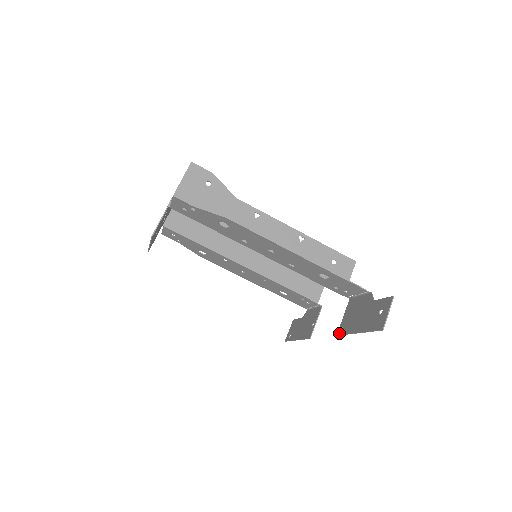
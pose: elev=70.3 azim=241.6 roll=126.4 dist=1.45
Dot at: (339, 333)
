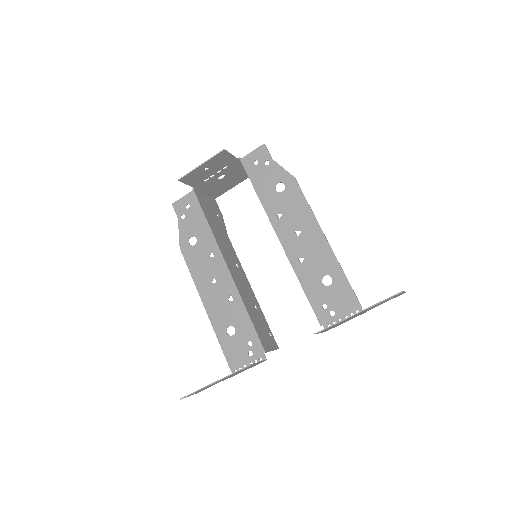
Dot at: occluded
